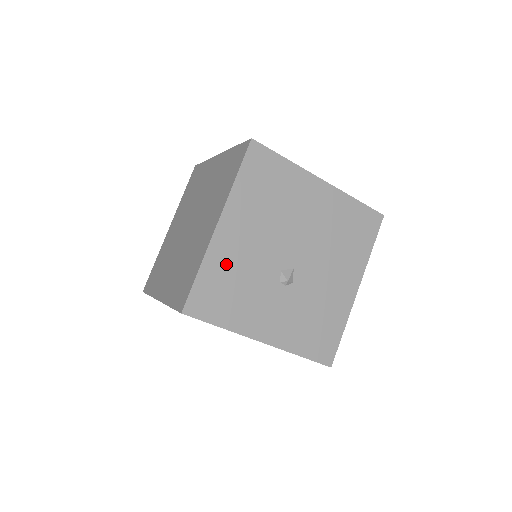
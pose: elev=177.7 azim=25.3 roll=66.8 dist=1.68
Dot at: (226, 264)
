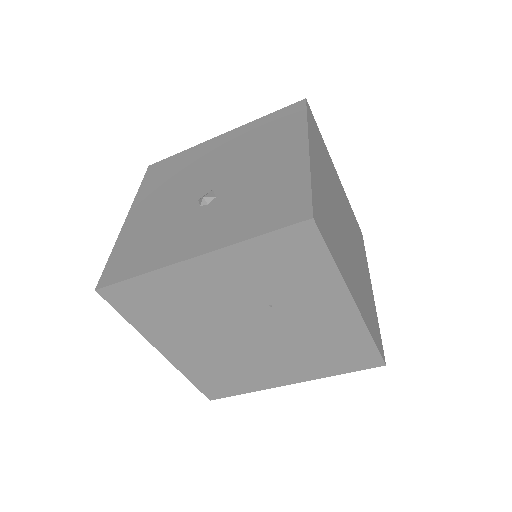
Dot at: (138, 233)
